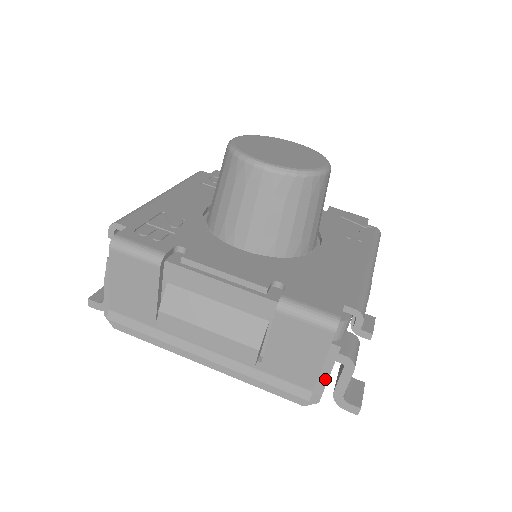
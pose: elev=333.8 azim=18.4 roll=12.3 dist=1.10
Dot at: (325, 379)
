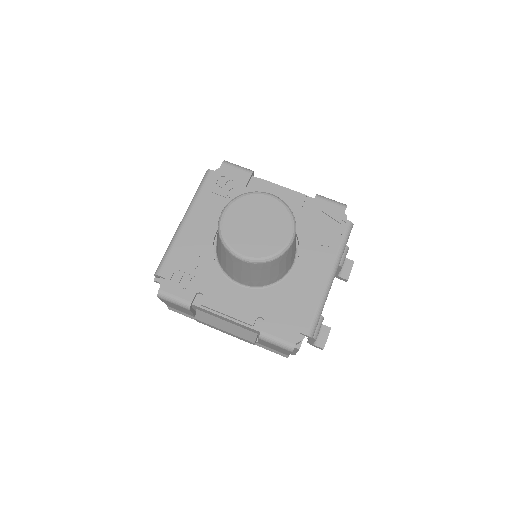
Dot at: (295, 352)
